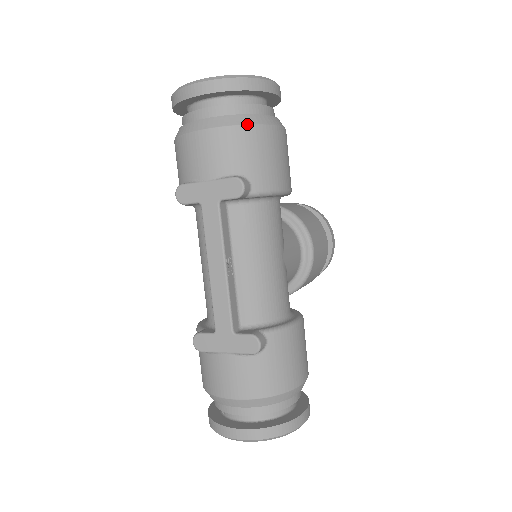
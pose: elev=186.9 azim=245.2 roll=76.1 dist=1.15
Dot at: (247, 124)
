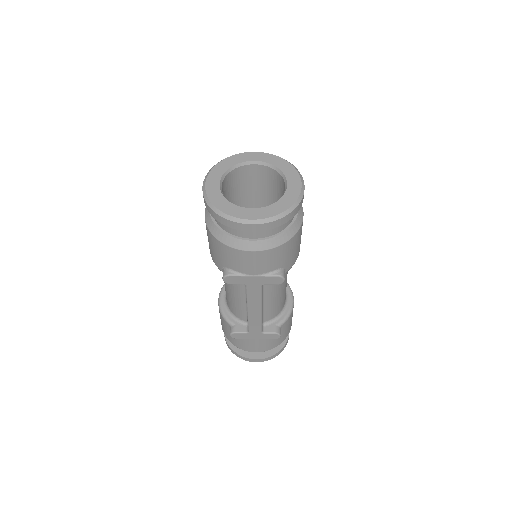
Dot at: (288, 240)
